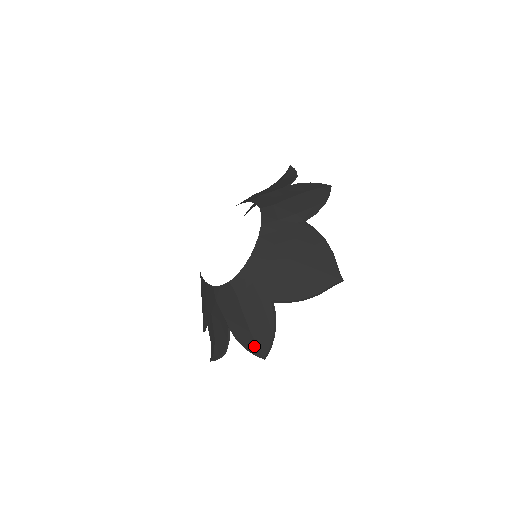
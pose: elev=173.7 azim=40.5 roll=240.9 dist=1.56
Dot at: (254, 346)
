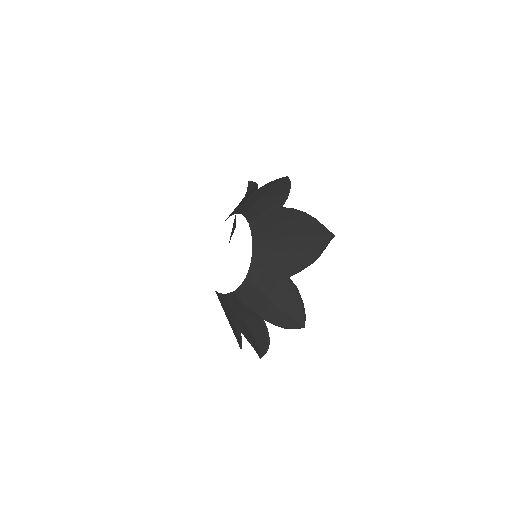
Dot at: (291, 321)
